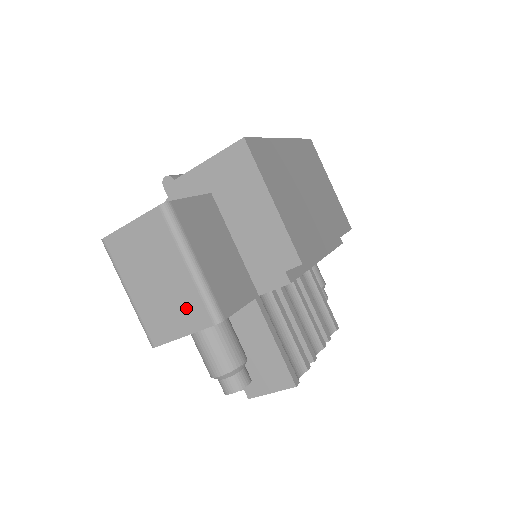
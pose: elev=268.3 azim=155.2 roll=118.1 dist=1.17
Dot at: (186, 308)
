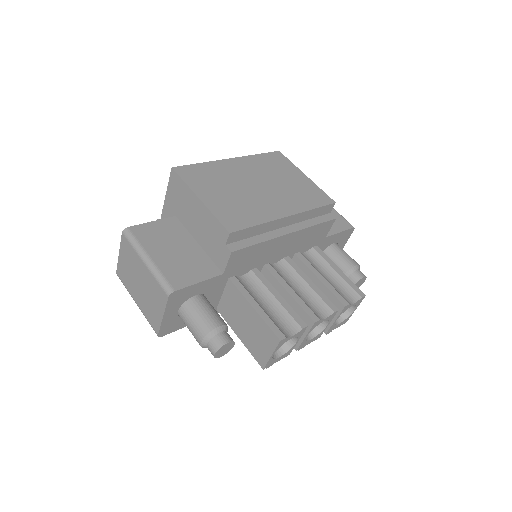
Dot at: (155, 294)
